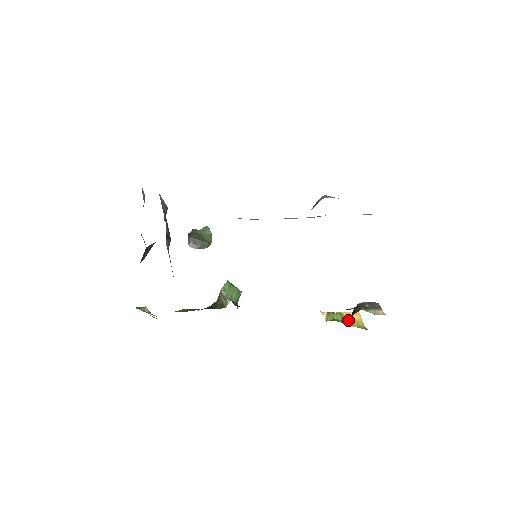
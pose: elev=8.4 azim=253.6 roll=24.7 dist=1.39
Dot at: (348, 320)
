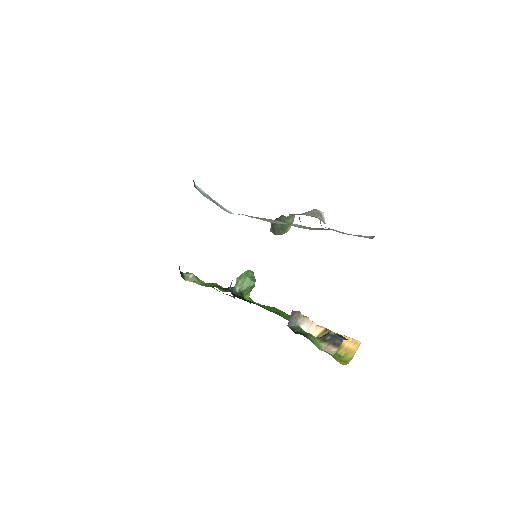
Dot at: (340, 345)
